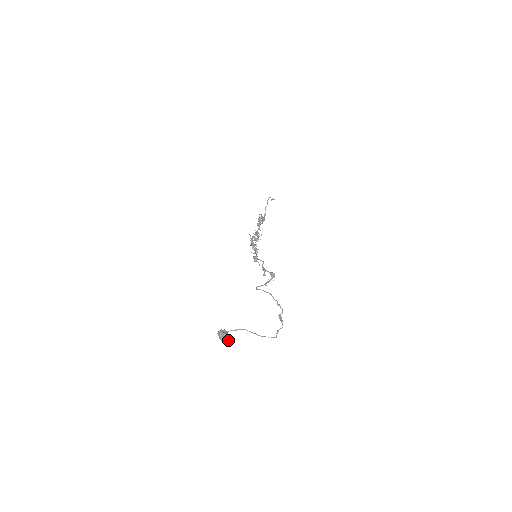
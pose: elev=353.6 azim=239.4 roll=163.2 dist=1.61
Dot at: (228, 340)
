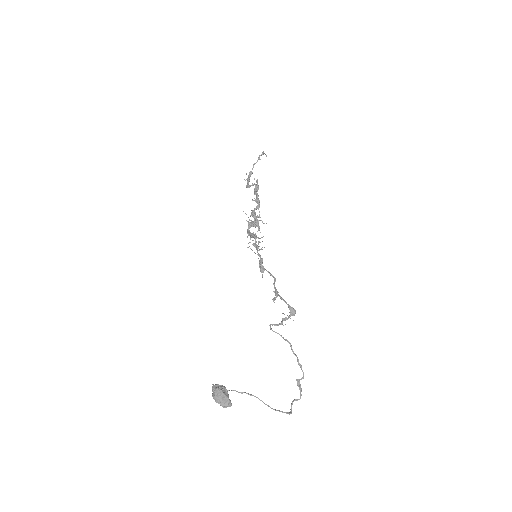
Dot at: (228, 406)
